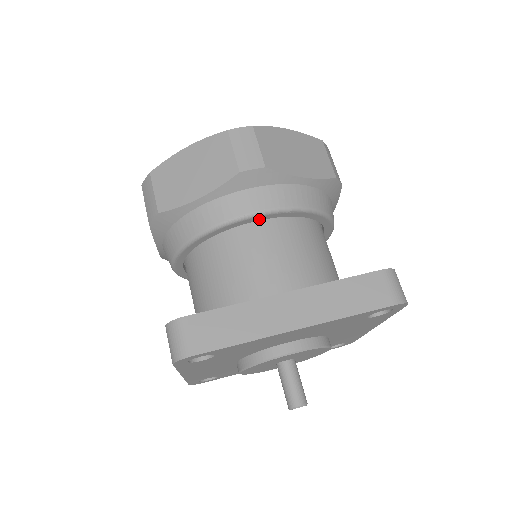
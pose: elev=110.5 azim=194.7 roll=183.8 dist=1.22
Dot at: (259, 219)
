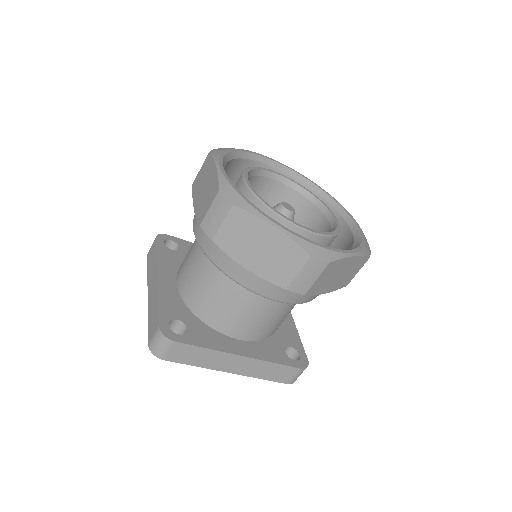
Dot at: occluded
